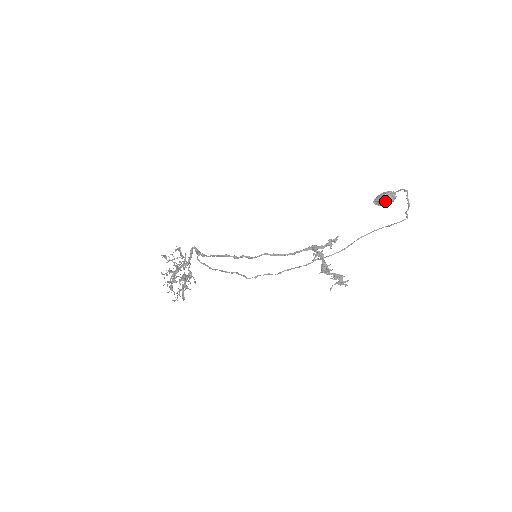
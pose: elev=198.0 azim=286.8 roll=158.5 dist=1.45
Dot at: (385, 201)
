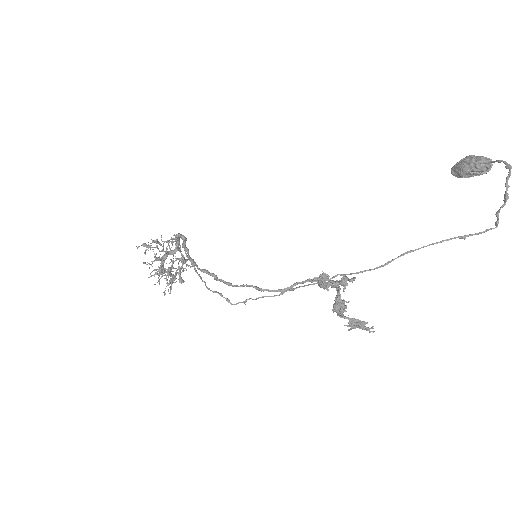
Dot at: (470, 174)
